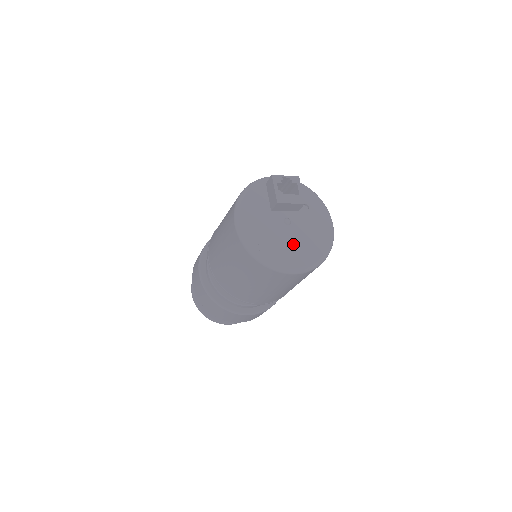
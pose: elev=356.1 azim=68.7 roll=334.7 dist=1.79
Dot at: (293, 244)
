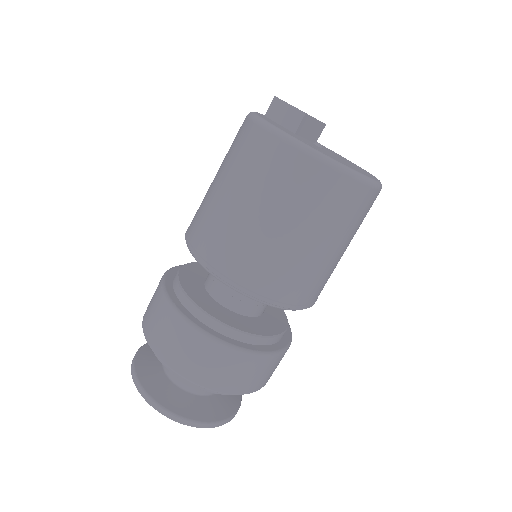
Dot at: (345, 162)
